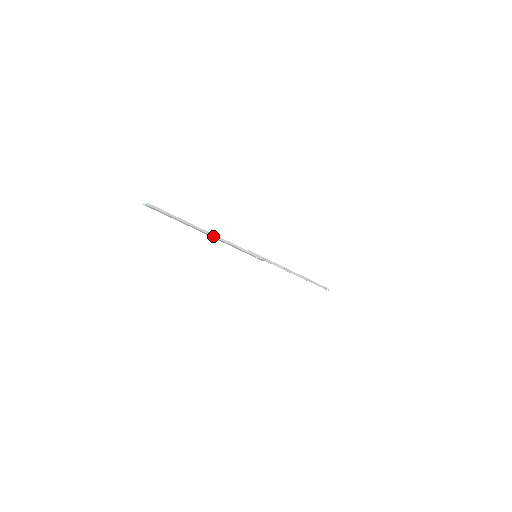
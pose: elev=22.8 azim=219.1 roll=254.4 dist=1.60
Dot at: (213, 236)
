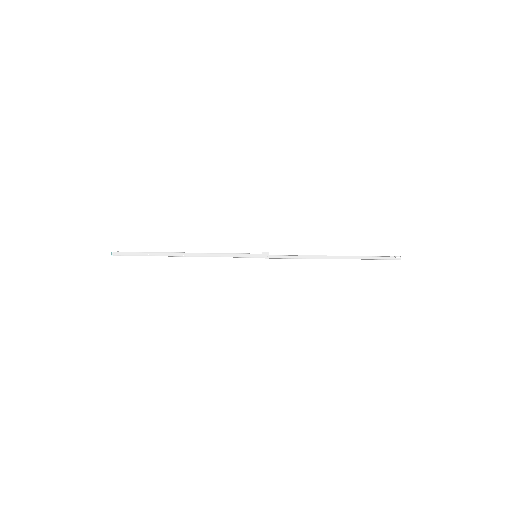
Dot at: (190, 253)
